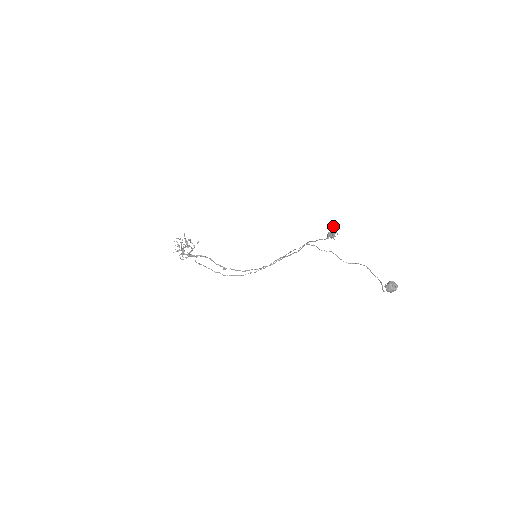
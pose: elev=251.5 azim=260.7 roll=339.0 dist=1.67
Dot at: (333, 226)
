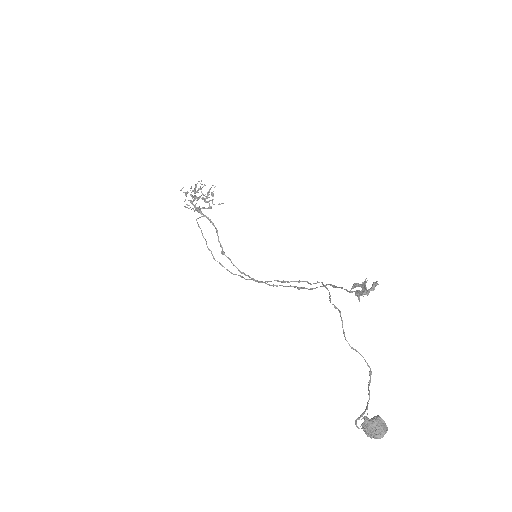
Dot at: (373, 282)
